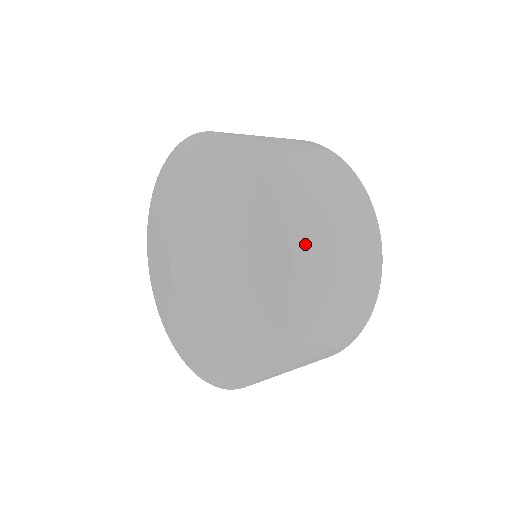
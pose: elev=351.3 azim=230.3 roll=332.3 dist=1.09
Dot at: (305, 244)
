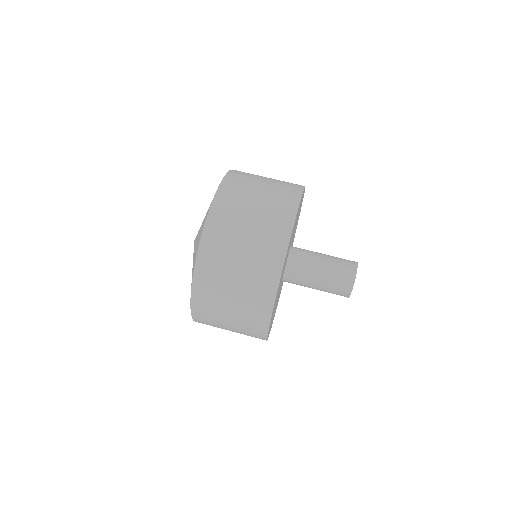
Dot at: occluded
